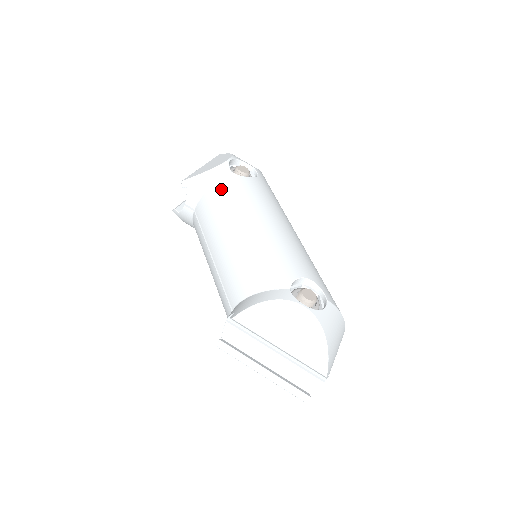
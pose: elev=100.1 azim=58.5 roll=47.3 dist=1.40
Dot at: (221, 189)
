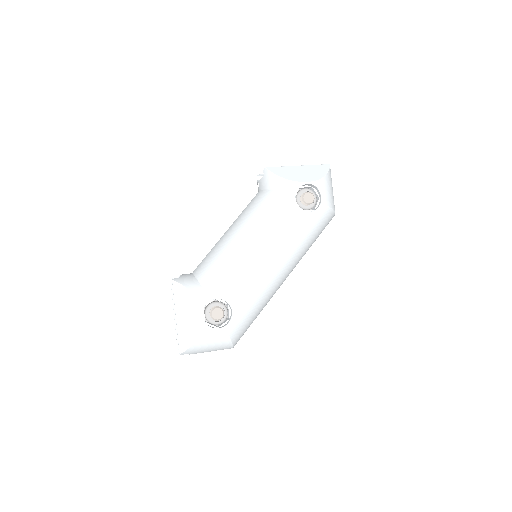
Dot at: (273, 199)
